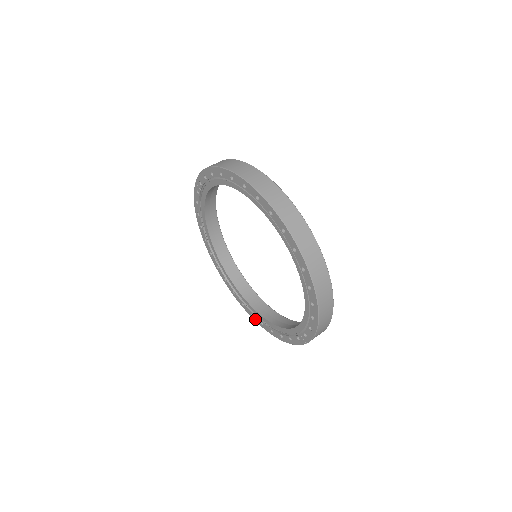
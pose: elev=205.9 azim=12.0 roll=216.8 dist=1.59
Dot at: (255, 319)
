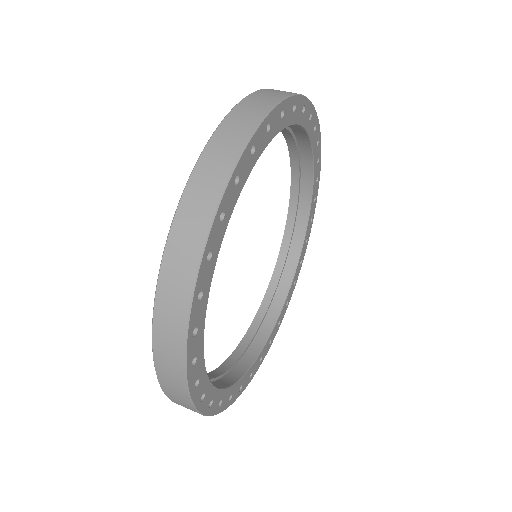
Dot at: occluded
